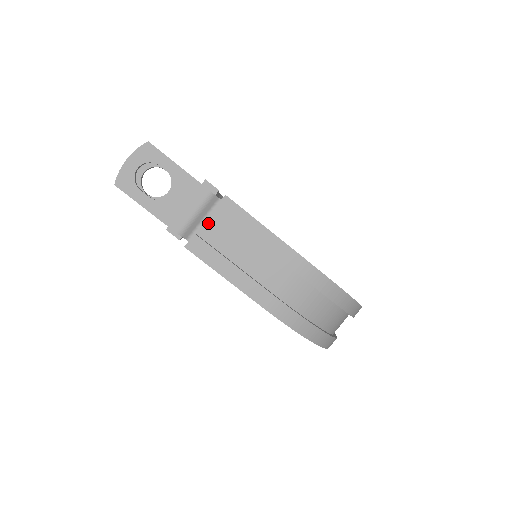
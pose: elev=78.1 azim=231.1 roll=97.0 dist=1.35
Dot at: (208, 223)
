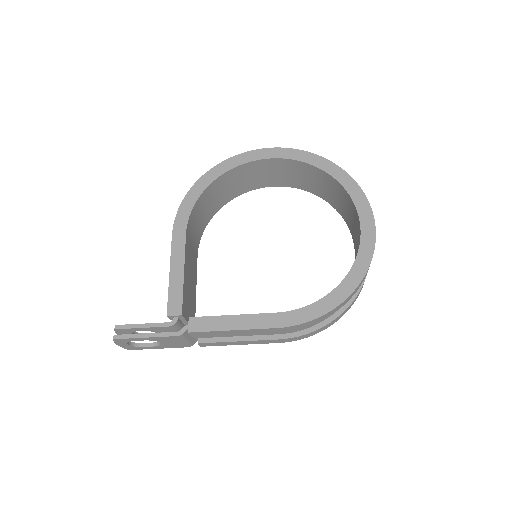
Dot at: occluded
